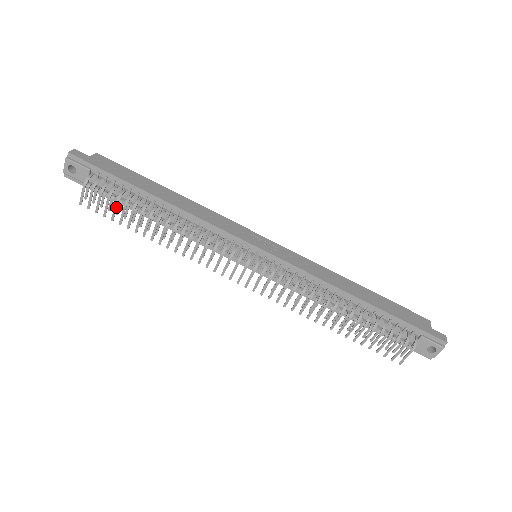
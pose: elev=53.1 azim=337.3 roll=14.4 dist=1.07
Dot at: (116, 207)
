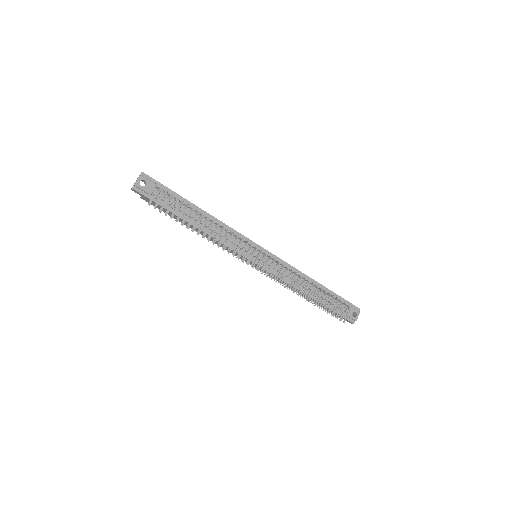
Dot at: (177, 208)
